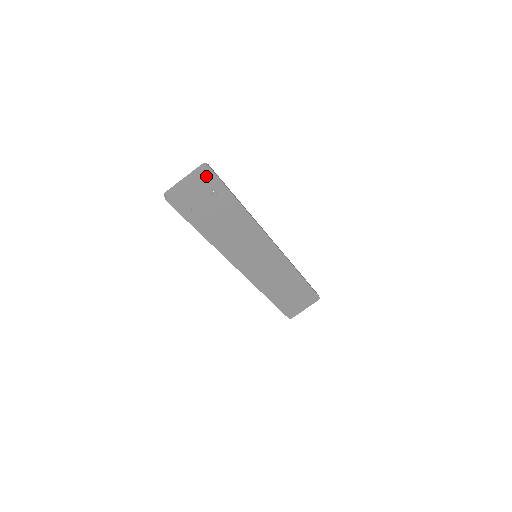
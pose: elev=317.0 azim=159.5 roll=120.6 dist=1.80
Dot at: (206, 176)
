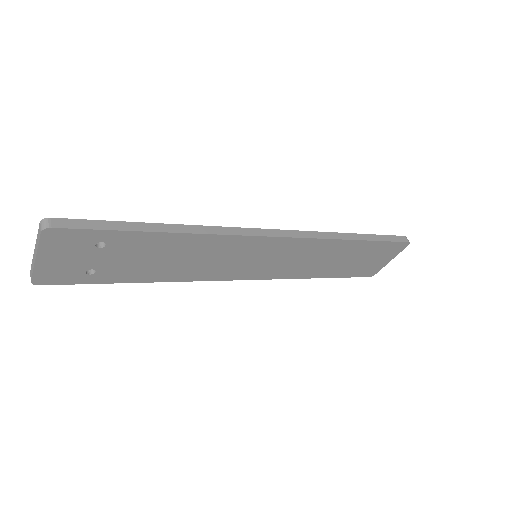
Dot at: (59, 238)
